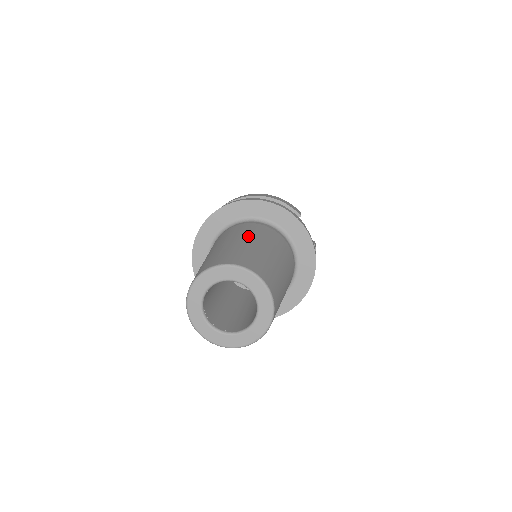
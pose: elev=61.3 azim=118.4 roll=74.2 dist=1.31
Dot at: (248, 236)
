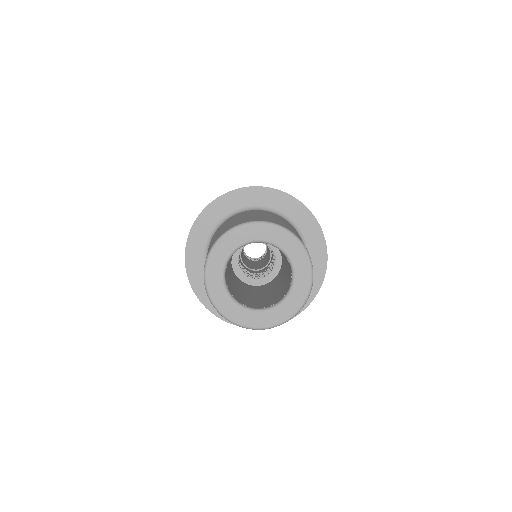
Dot at: (253, 213)
